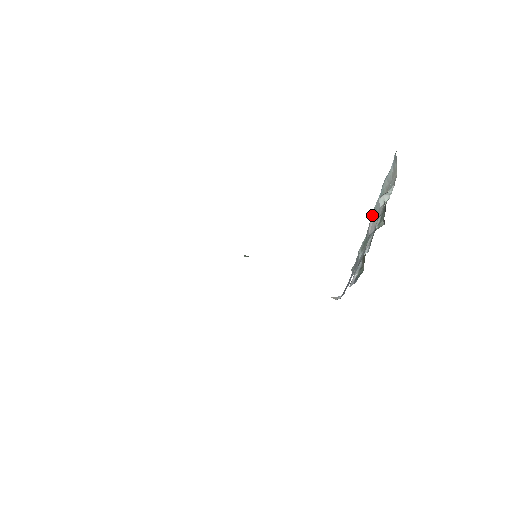
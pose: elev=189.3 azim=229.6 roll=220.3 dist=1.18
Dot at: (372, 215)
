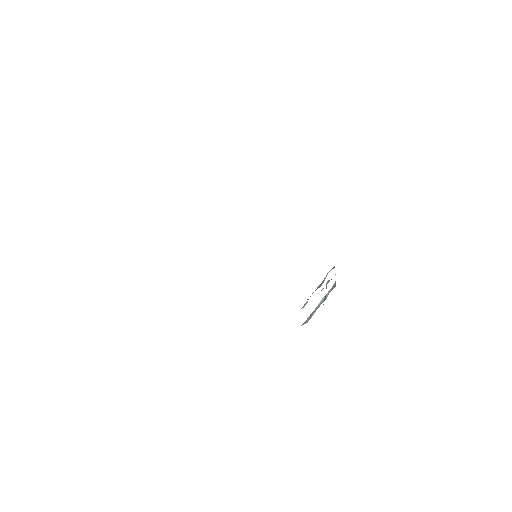
Dot at: (306, 320)
